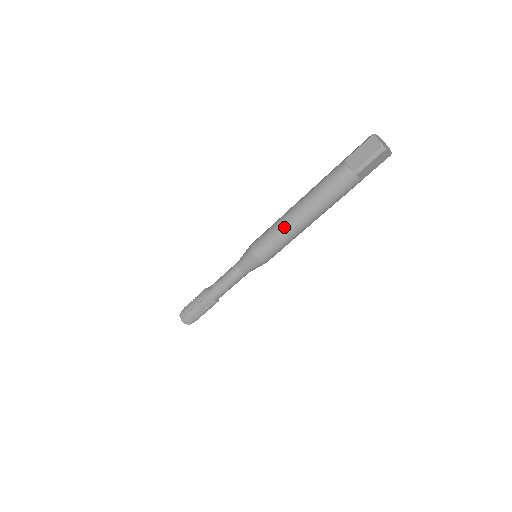
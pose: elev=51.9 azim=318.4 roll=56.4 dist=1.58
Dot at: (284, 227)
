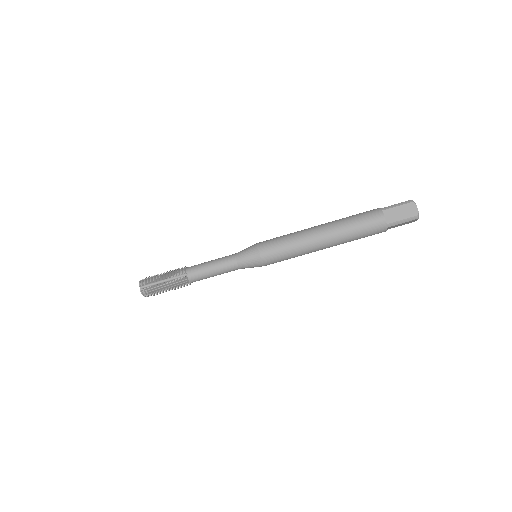
Dot at: (304, 244)
